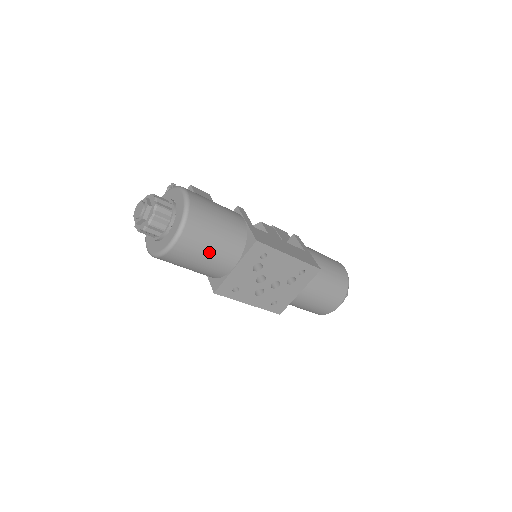
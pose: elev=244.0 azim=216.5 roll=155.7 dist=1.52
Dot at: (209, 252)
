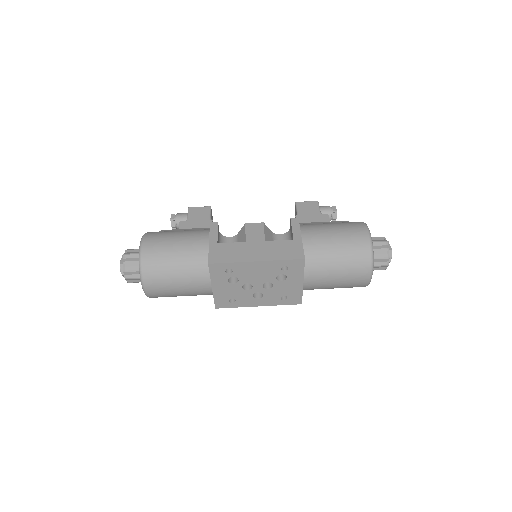
Dot at: (178, 285)
